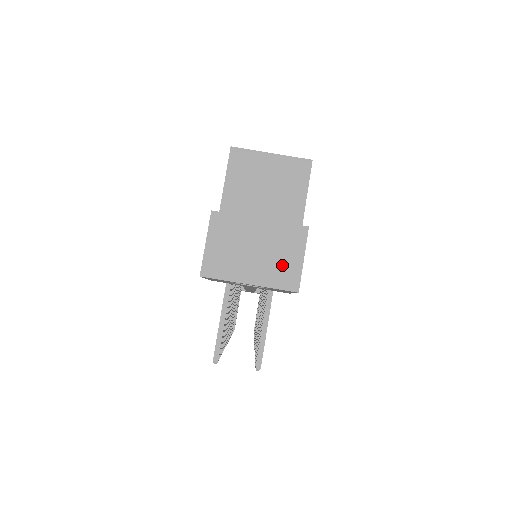
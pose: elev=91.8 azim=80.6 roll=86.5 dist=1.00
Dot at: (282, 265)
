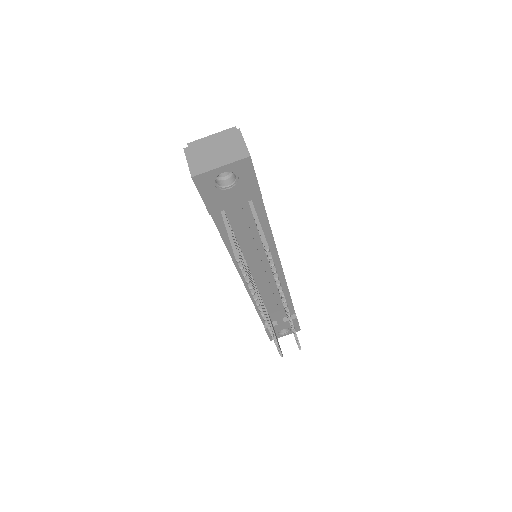
Dot at: (234, 150)
